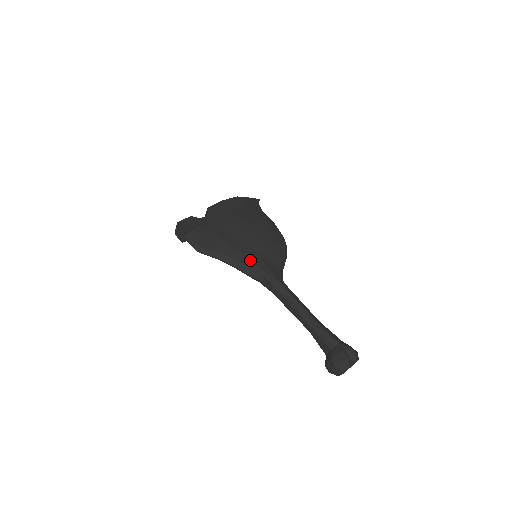
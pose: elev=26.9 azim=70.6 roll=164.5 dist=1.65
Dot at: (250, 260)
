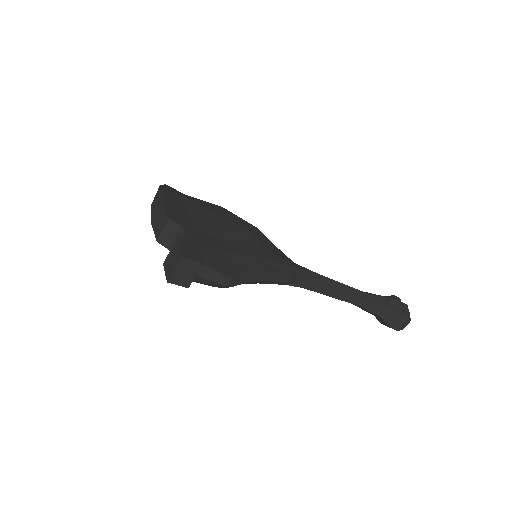
Dot at: (274, 262)
